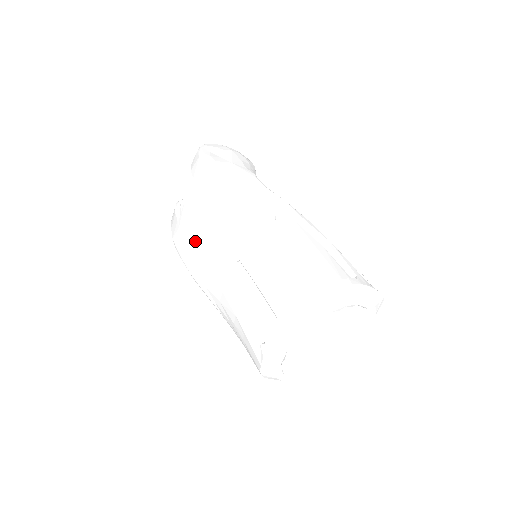
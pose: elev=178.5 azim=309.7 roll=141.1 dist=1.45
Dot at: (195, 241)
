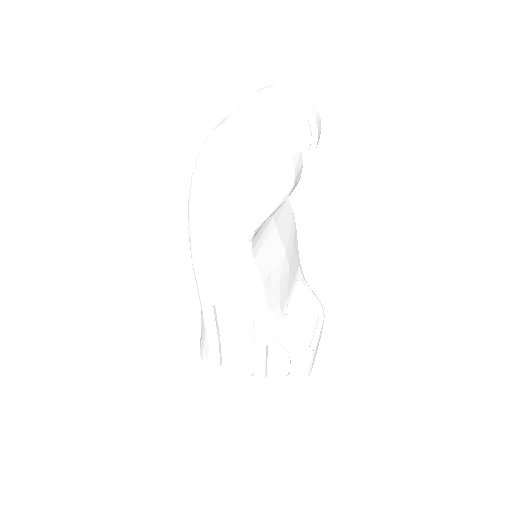
Dot at: occluded
